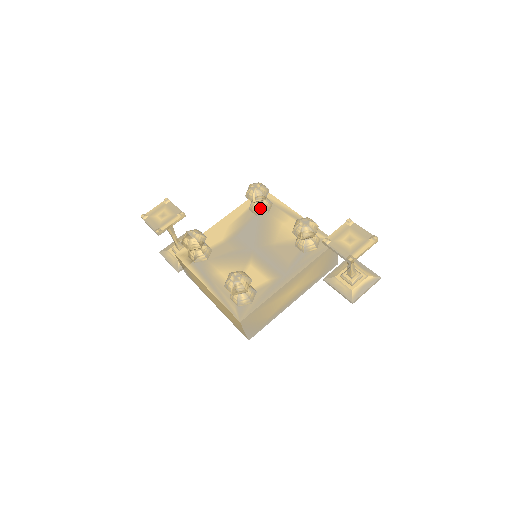
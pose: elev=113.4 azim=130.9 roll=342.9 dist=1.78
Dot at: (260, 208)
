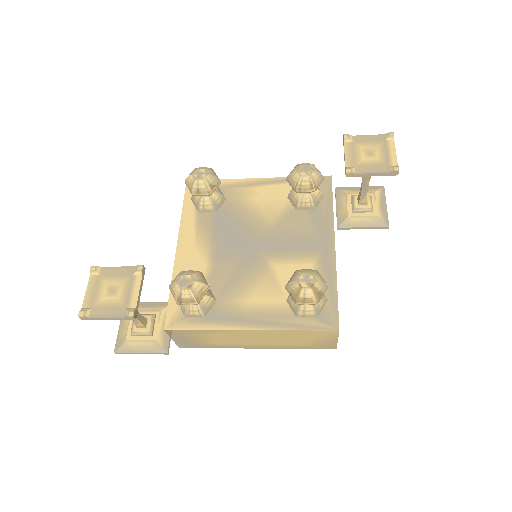
Dot at: (215, 199)
